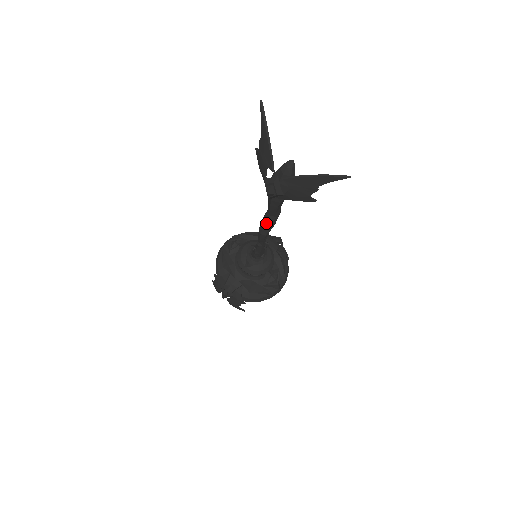
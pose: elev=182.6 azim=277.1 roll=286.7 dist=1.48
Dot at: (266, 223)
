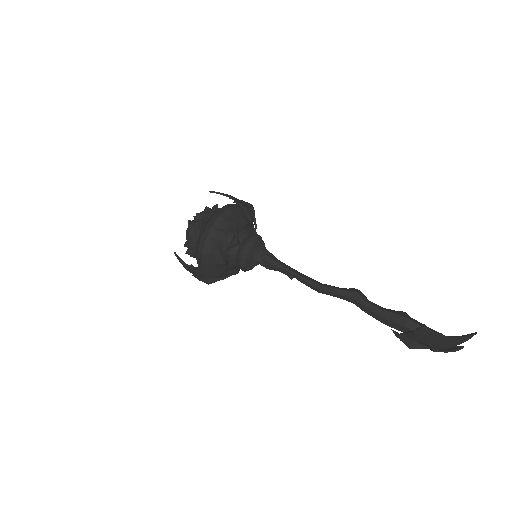
Dot at: occluded
